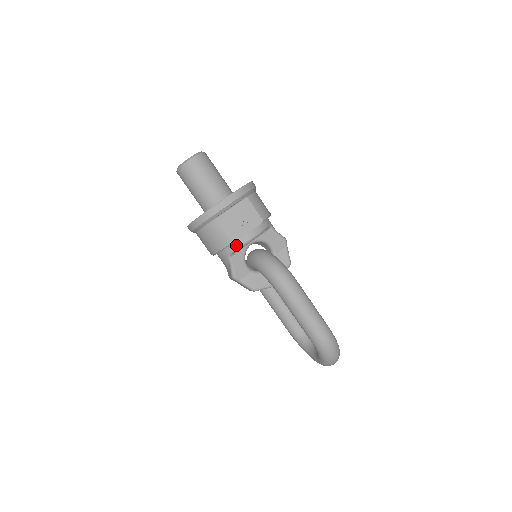
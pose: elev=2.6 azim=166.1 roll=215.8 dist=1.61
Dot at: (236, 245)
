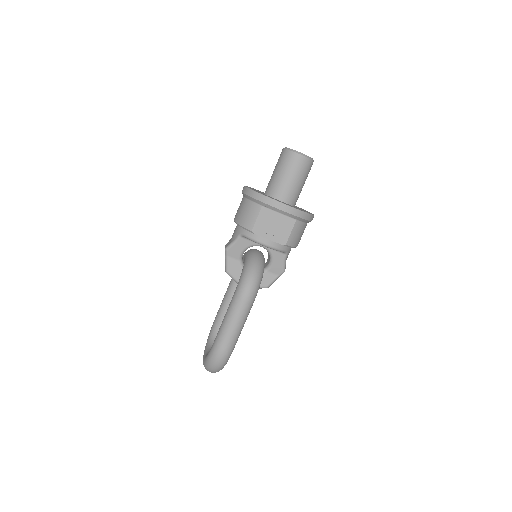
Dot at: (252, 235)
